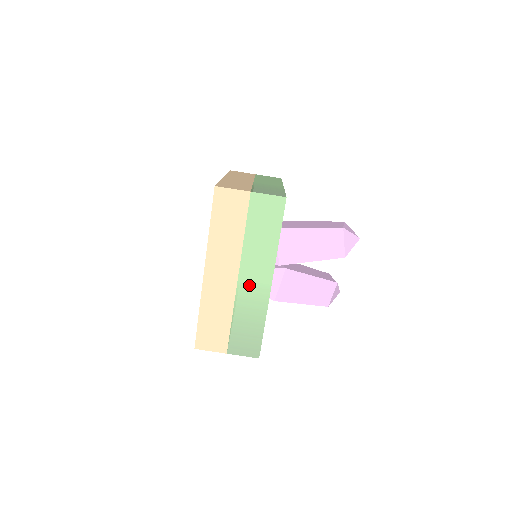
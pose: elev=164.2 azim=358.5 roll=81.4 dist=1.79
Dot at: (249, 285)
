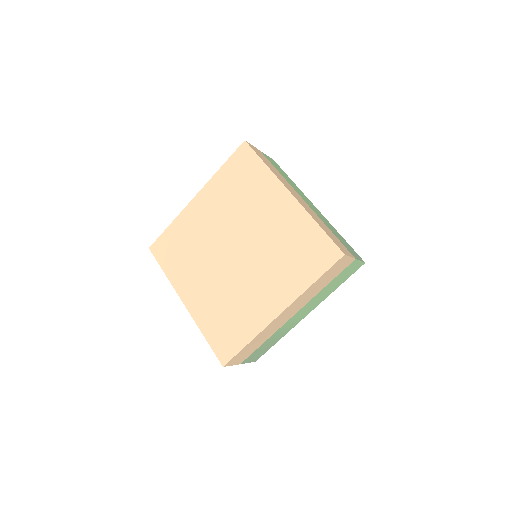
Dot at: (295, 318)
